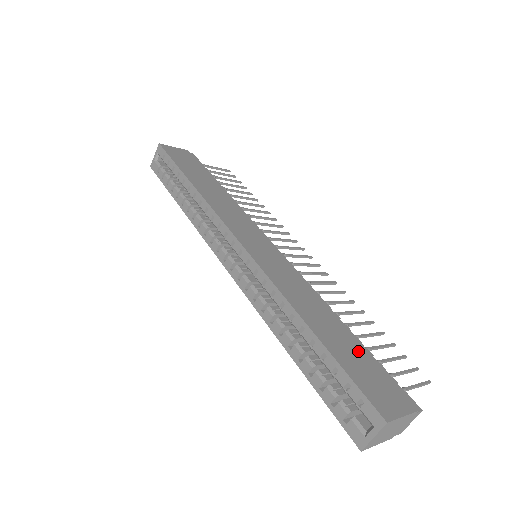
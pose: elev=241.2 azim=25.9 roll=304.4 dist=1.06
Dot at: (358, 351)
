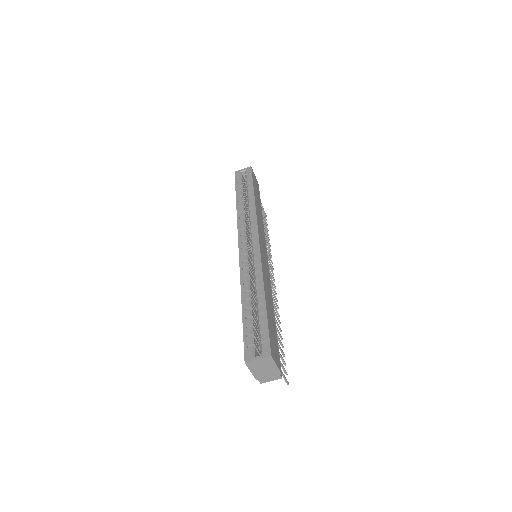
Dot at: (275, 330)
